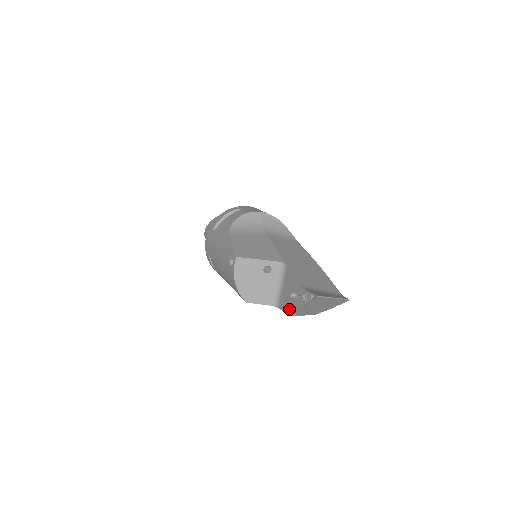
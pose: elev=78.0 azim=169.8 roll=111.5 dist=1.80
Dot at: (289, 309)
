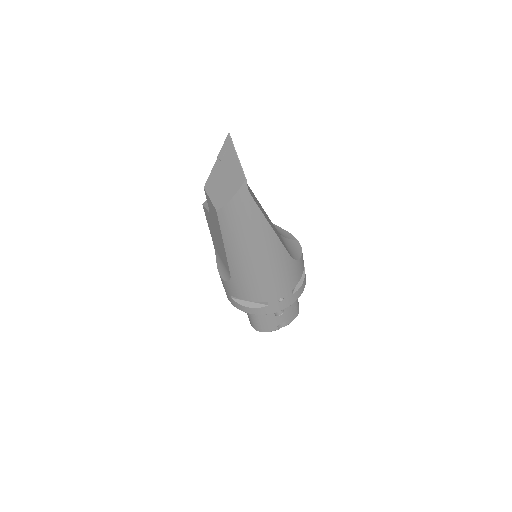
Dot at: occluded
